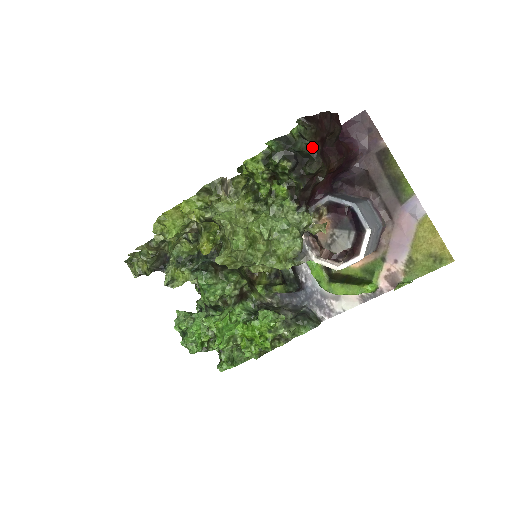
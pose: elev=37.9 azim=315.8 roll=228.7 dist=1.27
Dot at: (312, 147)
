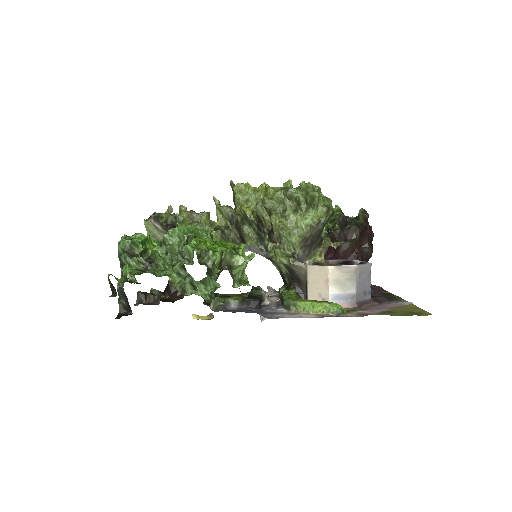
Dot at: (359, 224)
